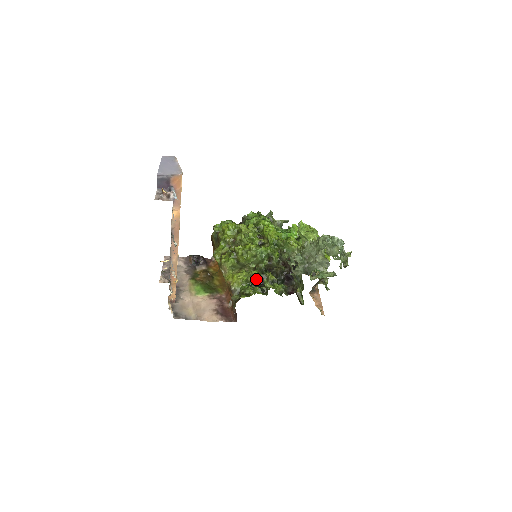
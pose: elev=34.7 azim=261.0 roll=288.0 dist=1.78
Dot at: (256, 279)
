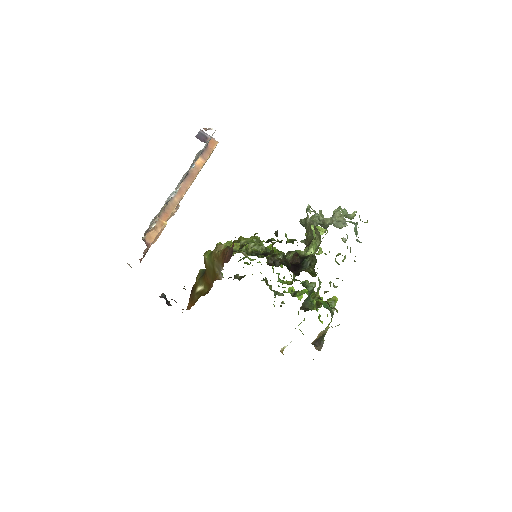
Dot at: (257, 254)
